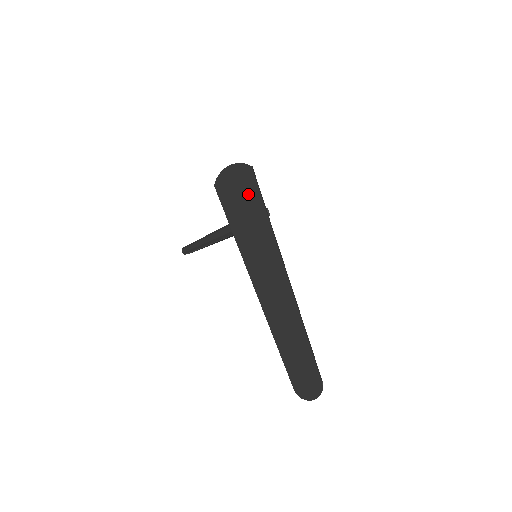
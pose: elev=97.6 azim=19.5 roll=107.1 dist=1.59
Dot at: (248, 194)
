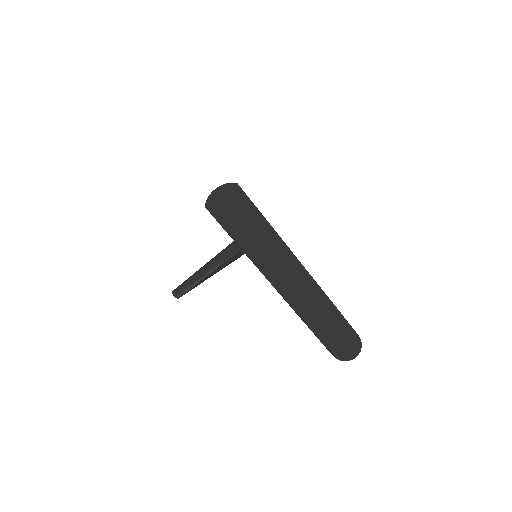
Dot at: (239, 203)
